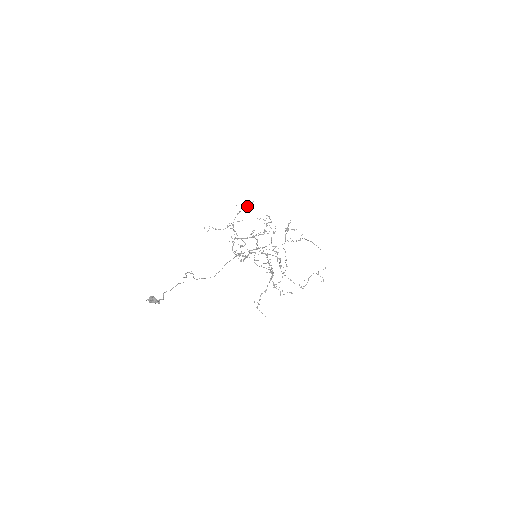
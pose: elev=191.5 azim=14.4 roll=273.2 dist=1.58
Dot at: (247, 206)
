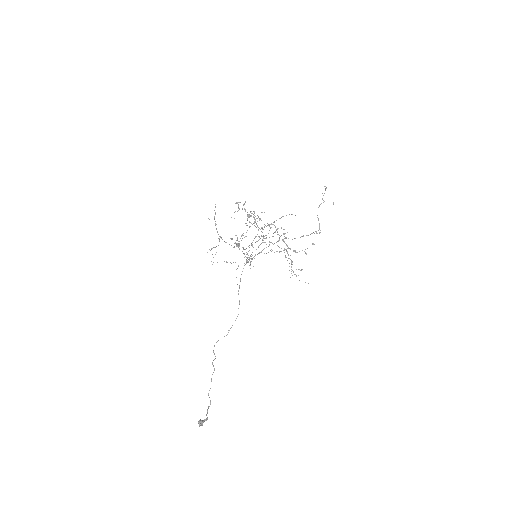
Dot at: (215, 212)
